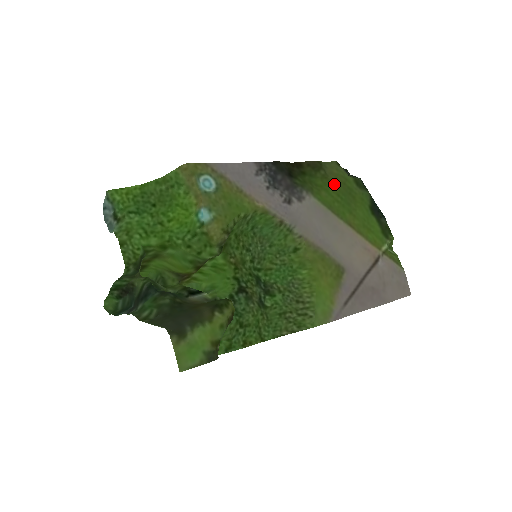
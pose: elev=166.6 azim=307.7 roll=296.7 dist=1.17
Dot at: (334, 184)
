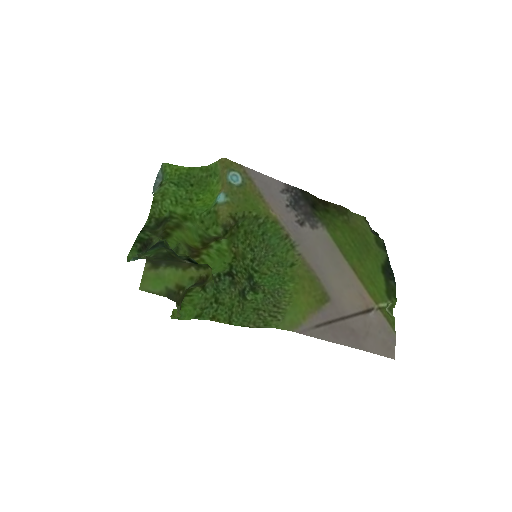
Dot at: (353, 231)
